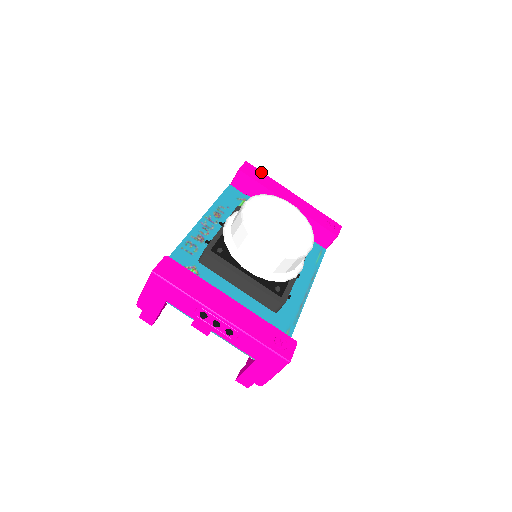
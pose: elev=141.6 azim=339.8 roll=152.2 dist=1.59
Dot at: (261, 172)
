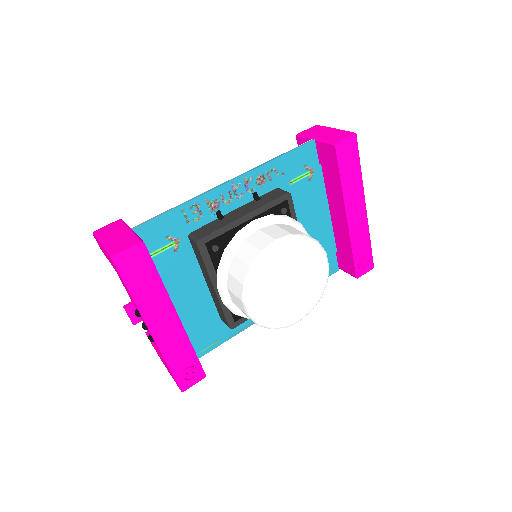
Dot at: (358, 159)
